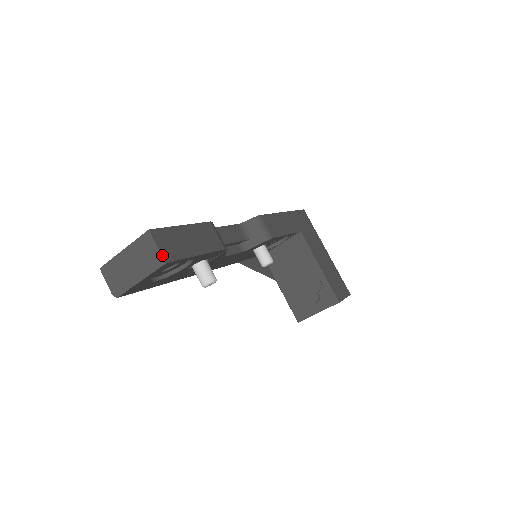
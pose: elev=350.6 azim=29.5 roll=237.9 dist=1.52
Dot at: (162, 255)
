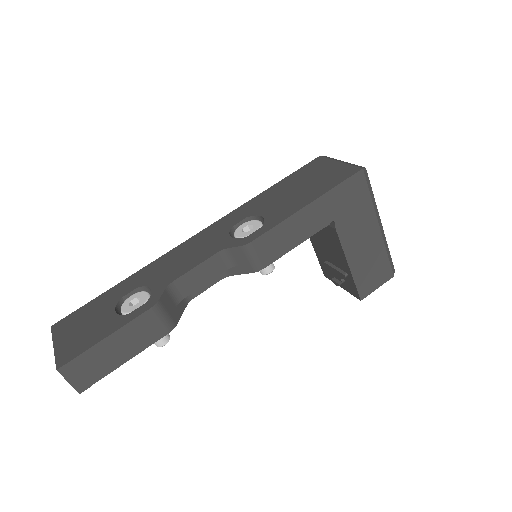
Dot at: (75, 388)
